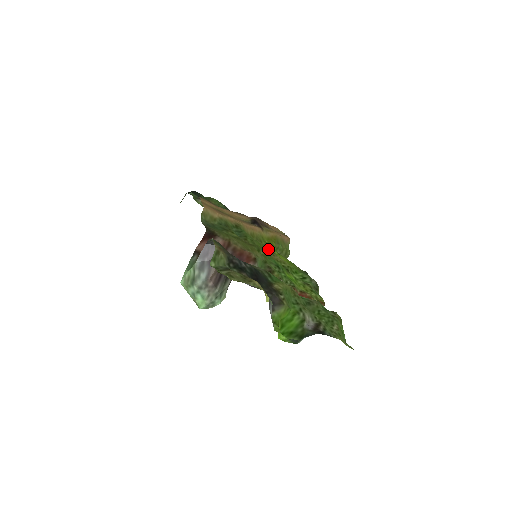
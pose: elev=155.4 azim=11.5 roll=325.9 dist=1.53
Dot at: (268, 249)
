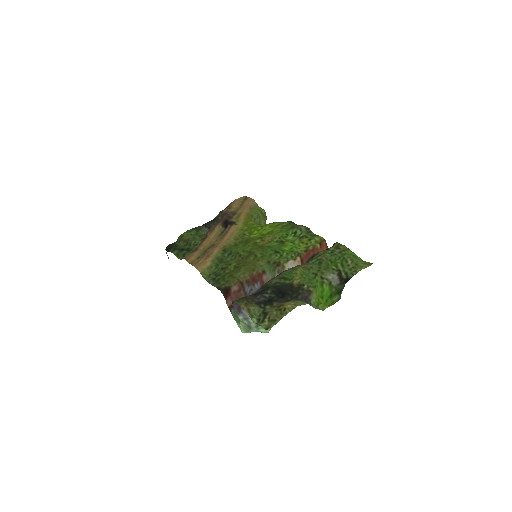
Dot at: (256, 240)
